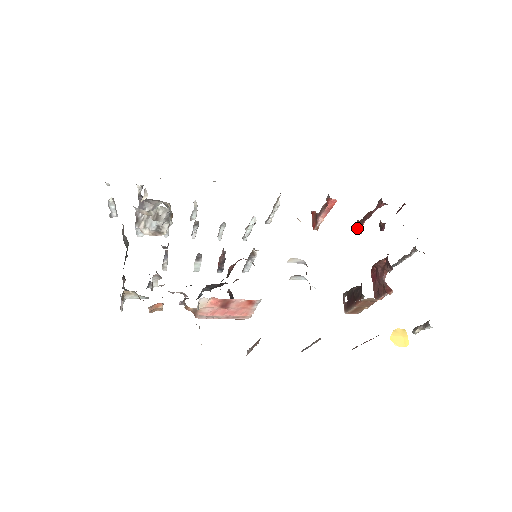
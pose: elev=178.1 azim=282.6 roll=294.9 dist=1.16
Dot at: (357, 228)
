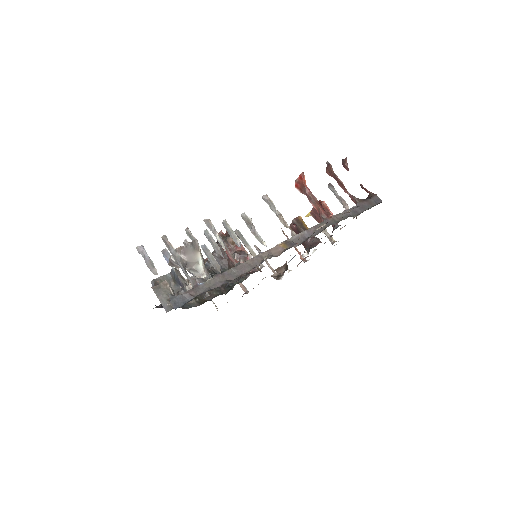
Dot at: (327, 168)
